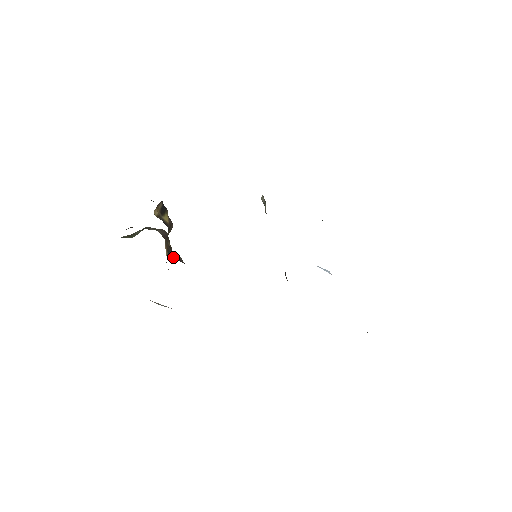
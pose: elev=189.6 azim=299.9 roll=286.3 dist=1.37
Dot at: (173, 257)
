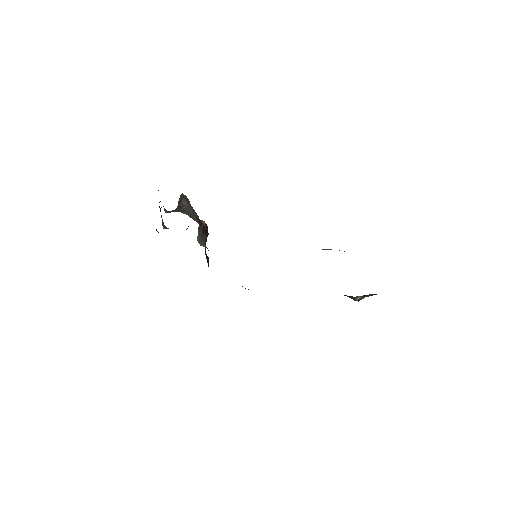
Dot at: occluded
